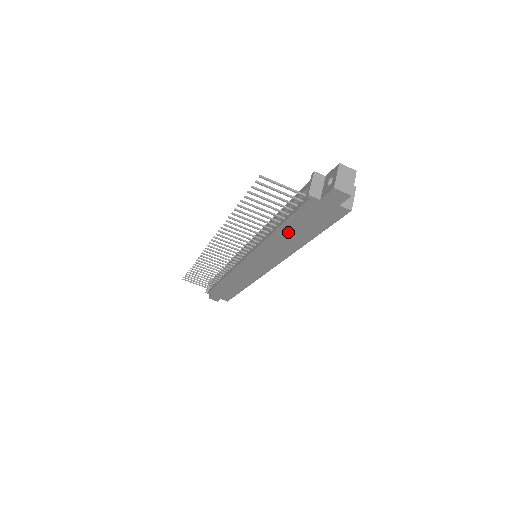
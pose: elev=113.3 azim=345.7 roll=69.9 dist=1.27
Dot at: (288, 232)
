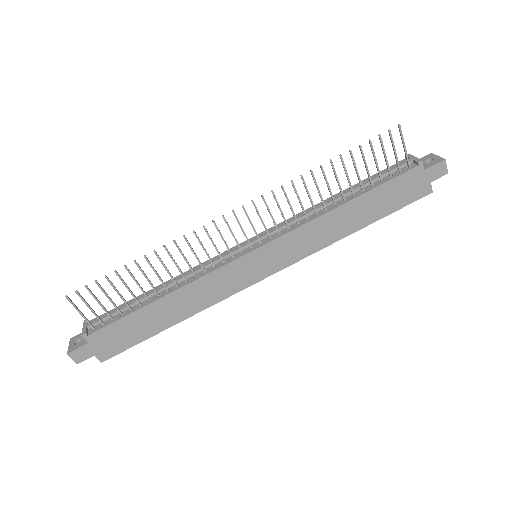
Dot at: (357, 208)
